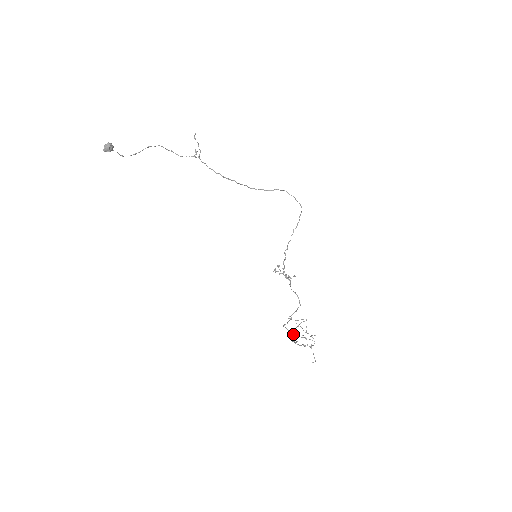
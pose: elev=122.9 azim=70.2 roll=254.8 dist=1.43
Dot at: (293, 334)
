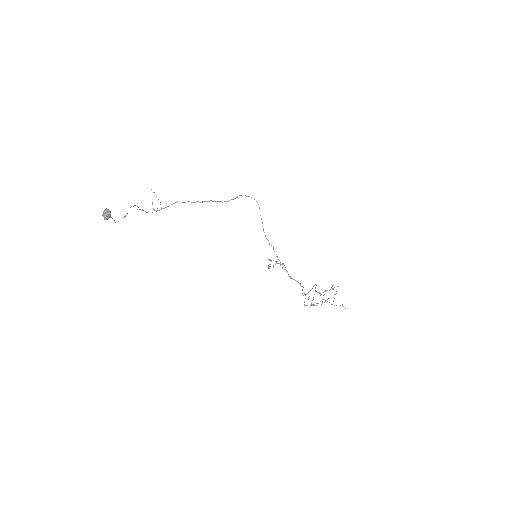
Dot at: occluded
